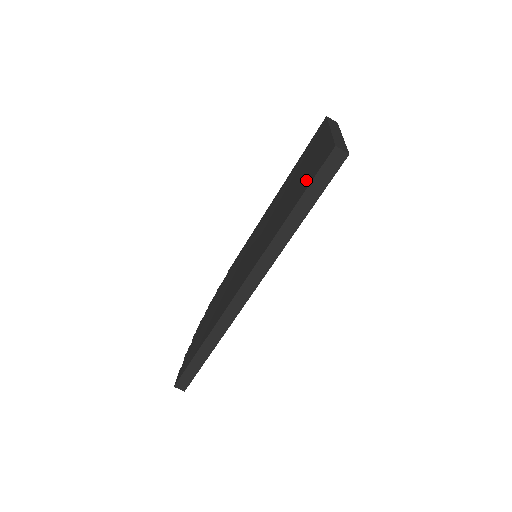
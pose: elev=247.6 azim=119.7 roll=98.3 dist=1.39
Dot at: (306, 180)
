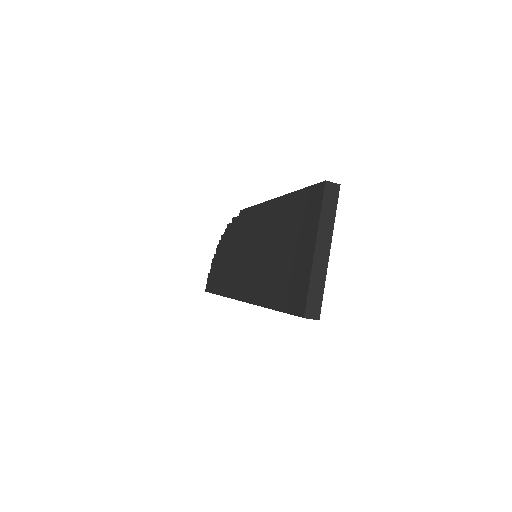
Dot at: (285, 290)
